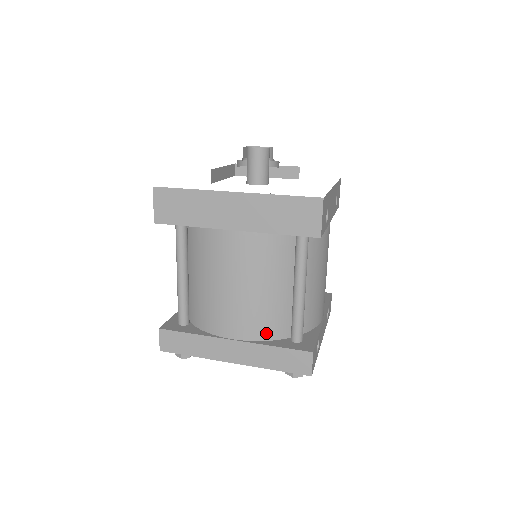
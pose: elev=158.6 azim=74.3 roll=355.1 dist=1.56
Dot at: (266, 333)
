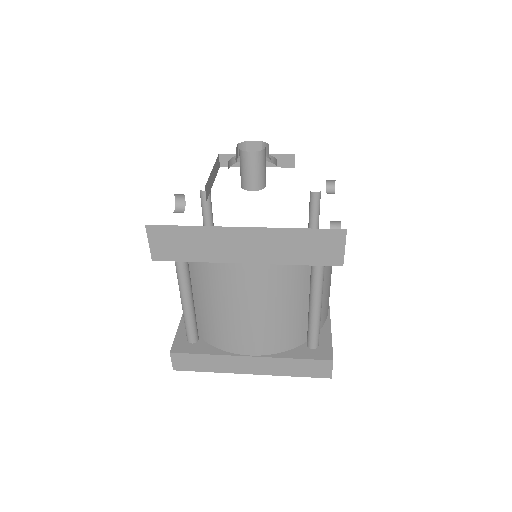
Dot at: (283, 346)
